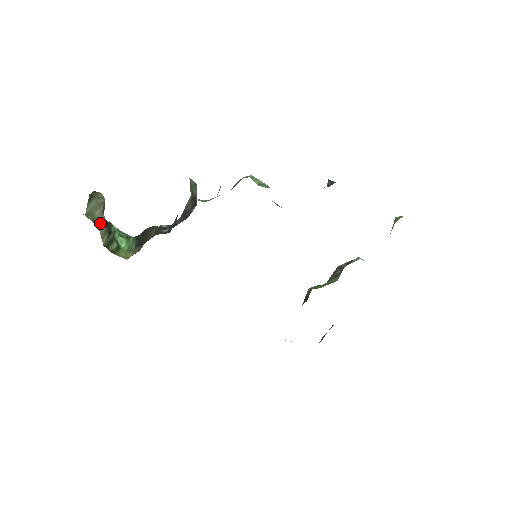
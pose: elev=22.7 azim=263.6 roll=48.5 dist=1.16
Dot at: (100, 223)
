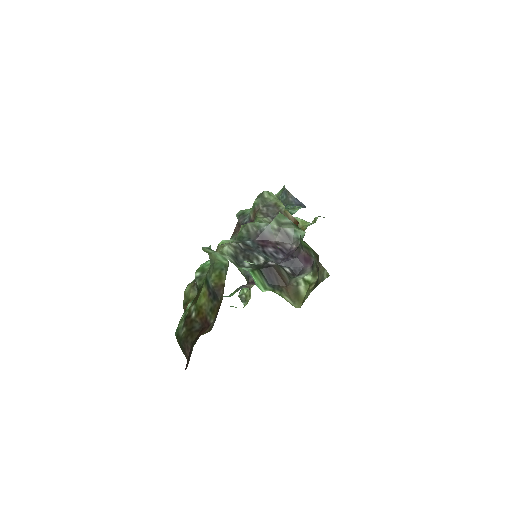
Dot at: occluded
